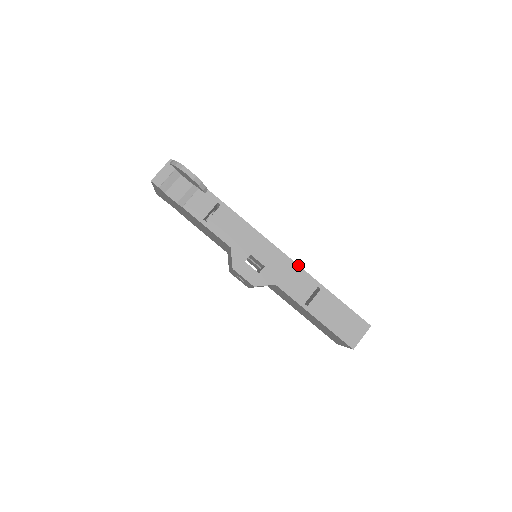
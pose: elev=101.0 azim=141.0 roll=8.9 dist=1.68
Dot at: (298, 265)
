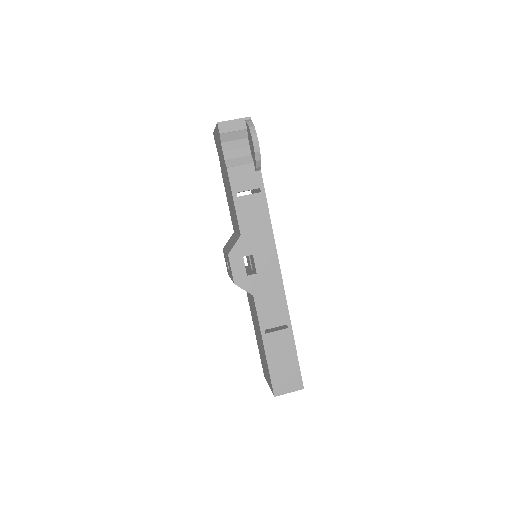
Dot at: occluded
